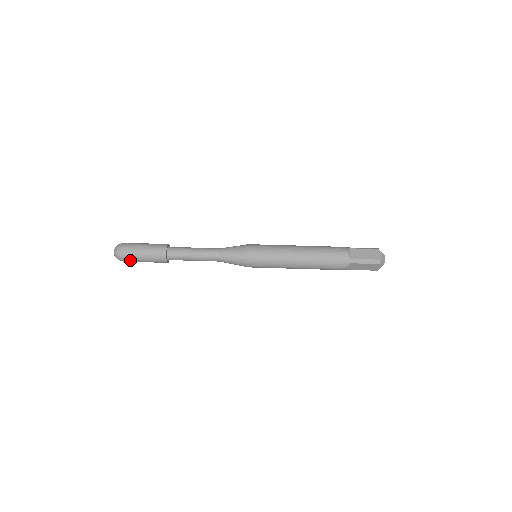
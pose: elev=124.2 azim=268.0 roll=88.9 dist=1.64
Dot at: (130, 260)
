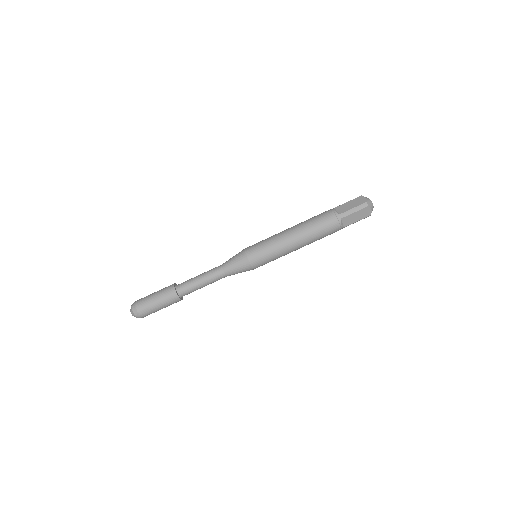
Dot at: (147, 312)
